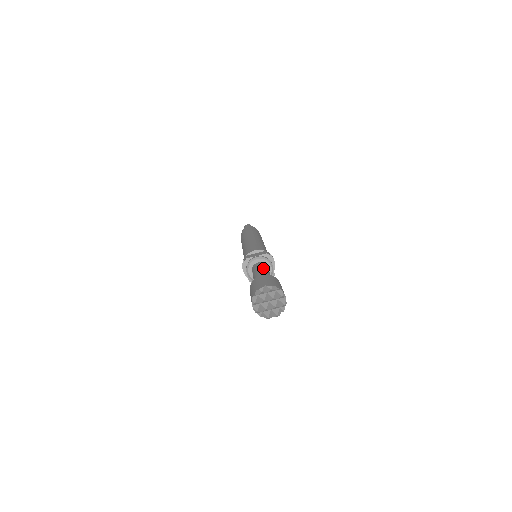
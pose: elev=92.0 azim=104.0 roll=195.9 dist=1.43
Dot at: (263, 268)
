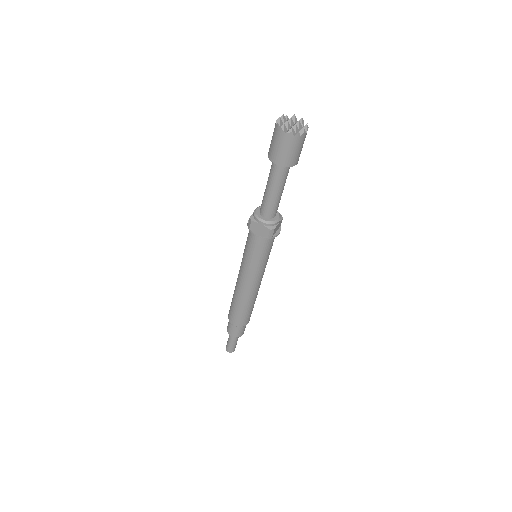
Dot at: occluded
